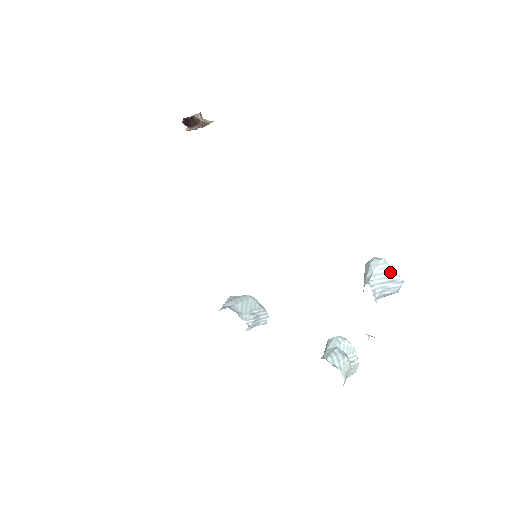
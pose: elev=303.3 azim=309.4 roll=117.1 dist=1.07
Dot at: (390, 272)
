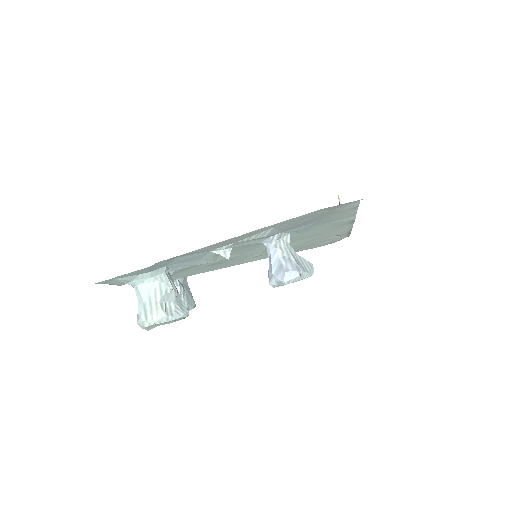
Dot at: (305, 267)
